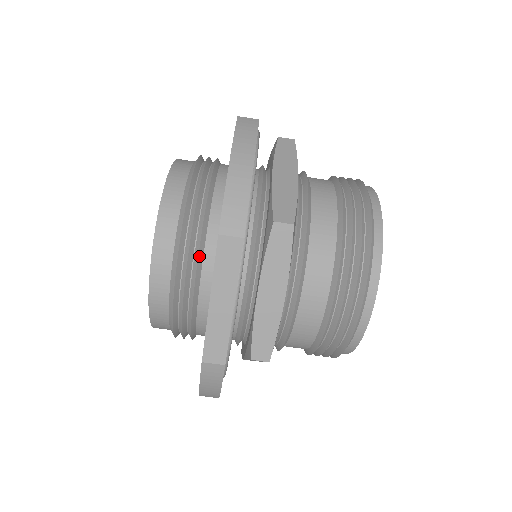
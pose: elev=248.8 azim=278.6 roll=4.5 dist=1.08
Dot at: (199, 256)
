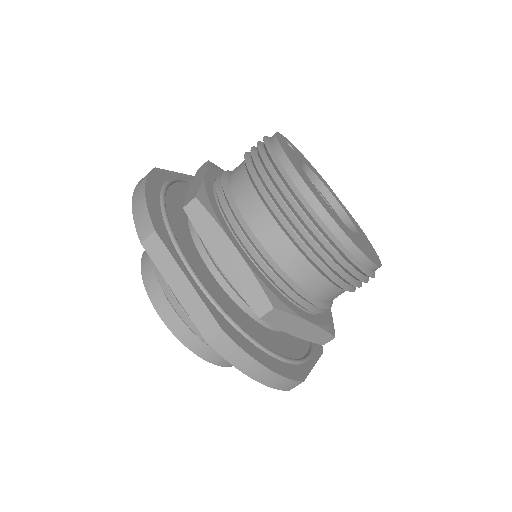
Dot at: occluded
